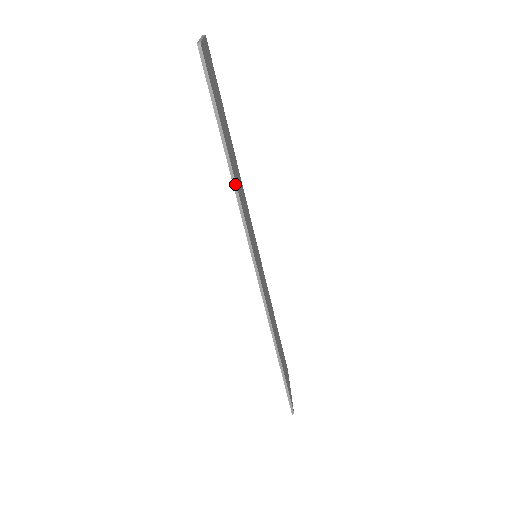
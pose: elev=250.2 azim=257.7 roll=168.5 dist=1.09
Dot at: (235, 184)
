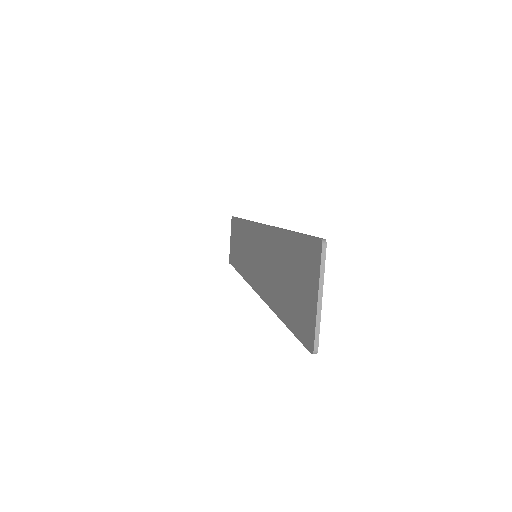
Dot at: occluded
